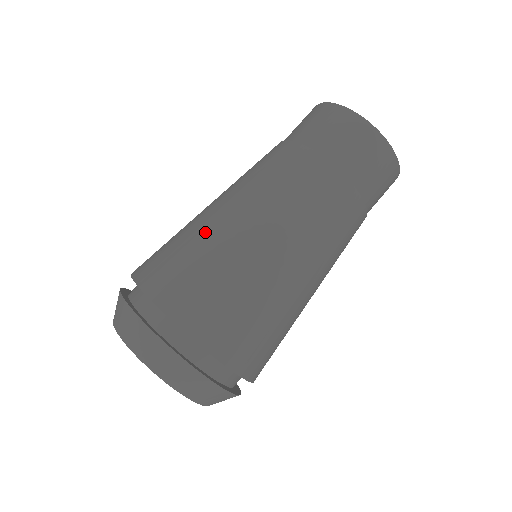
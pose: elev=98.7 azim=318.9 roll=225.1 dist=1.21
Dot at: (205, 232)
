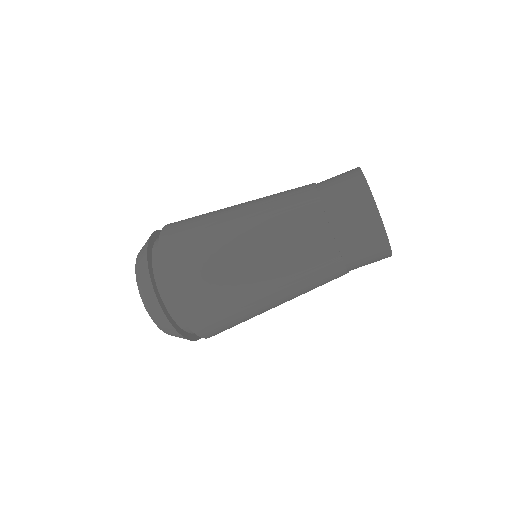
Dot at: (216, 220)
